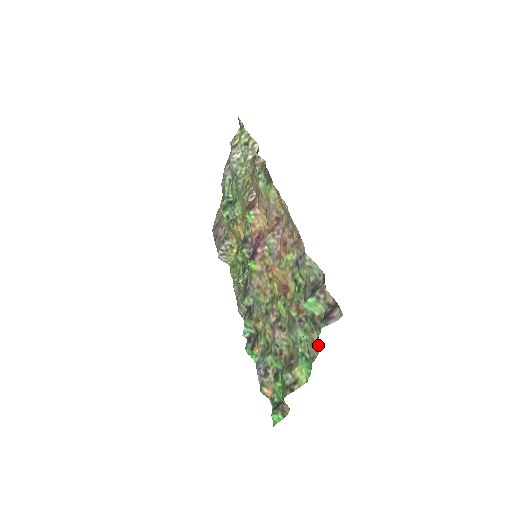
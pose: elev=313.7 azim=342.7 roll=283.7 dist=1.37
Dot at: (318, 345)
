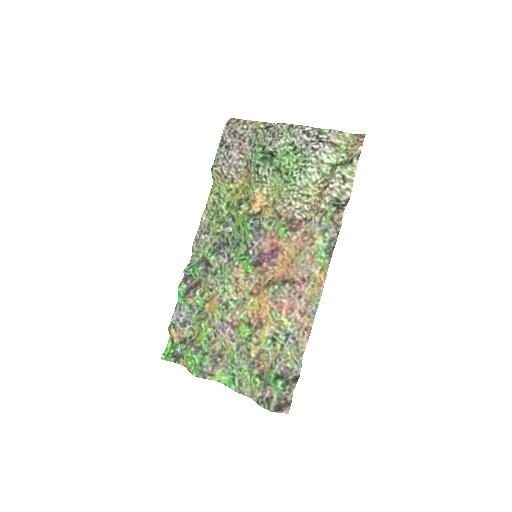
Dot at: (254, 397)
